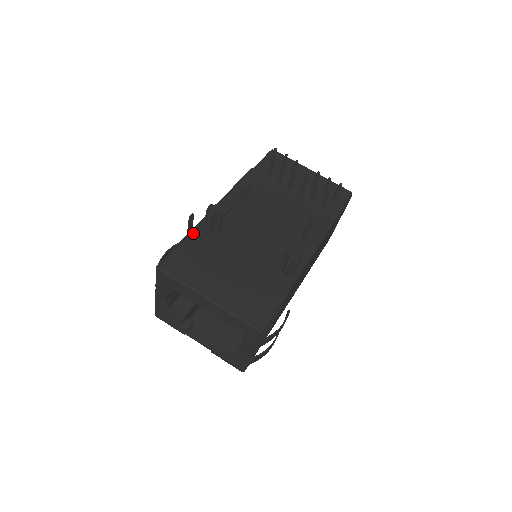
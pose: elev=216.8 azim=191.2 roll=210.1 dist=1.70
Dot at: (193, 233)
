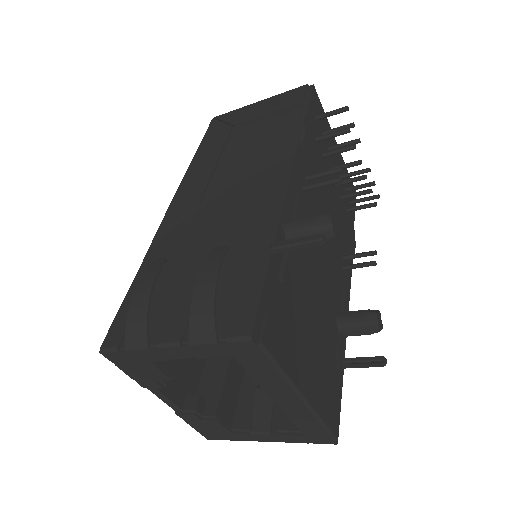
Dot at: occluded
